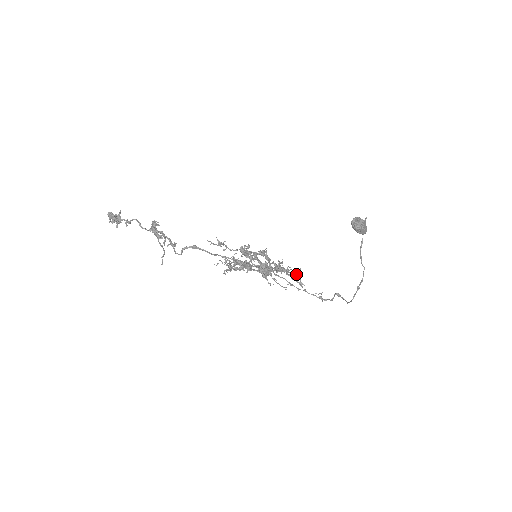
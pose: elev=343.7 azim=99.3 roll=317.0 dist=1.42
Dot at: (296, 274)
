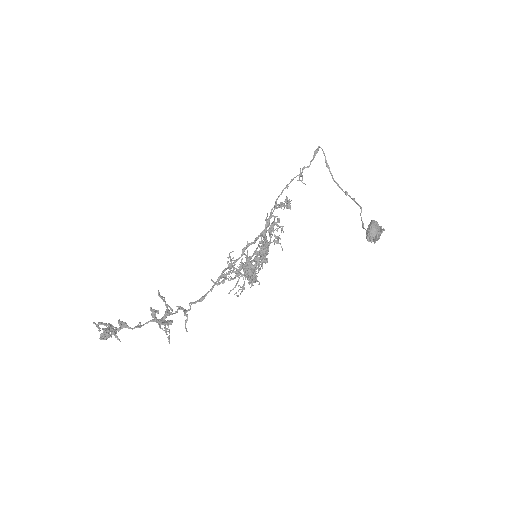
Dot at: (285, 205)
